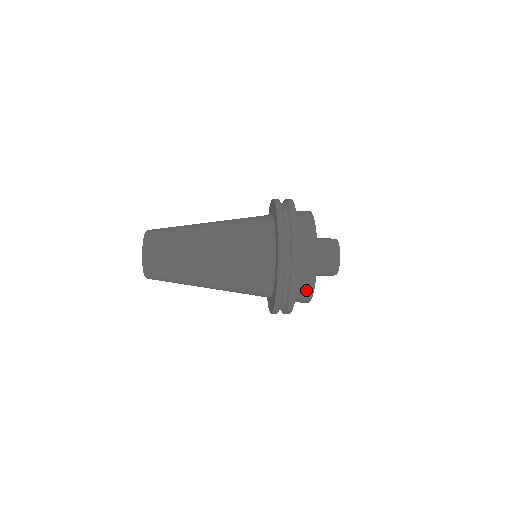
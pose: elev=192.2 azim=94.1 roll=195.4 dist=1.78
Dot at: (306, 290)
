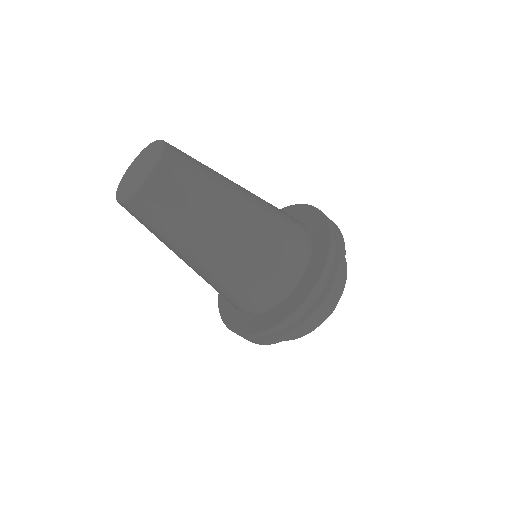
Dot at: occluded
